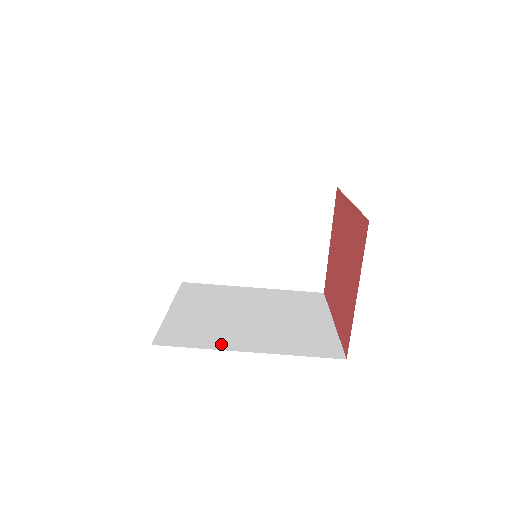
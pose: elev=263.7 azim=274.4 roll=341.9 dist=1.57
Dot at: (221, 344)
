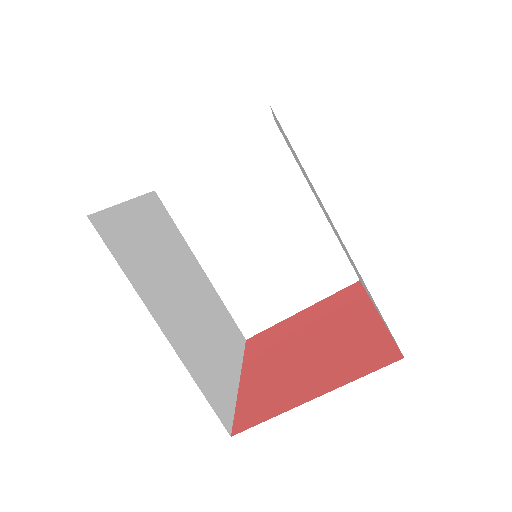
Dot at: (146, 294)
